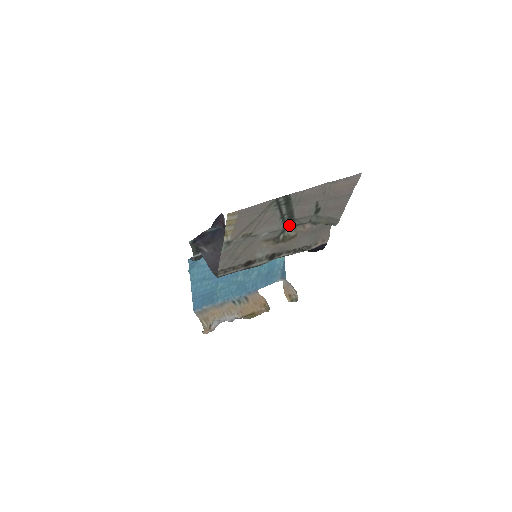
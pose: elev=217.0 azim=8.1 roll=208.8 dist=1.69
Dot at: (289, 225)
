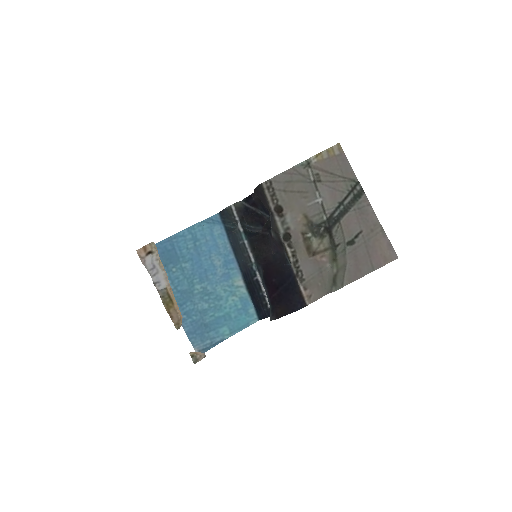
Dot at: (332, 220)
